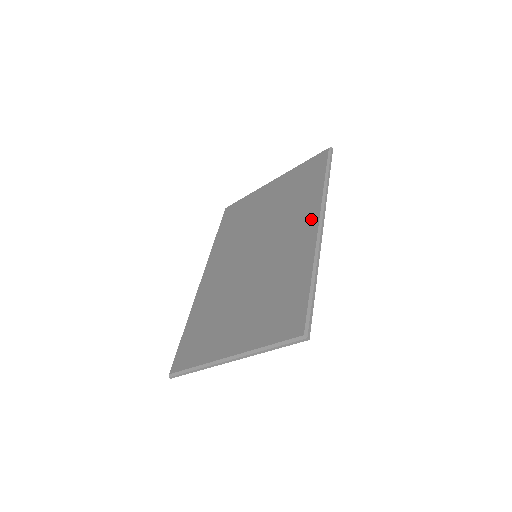
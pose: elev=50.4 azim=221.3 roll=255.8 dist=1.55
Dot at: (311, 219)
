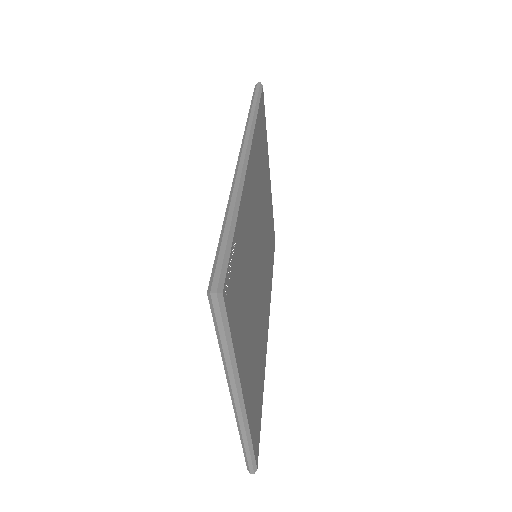
Dot at: occluded
